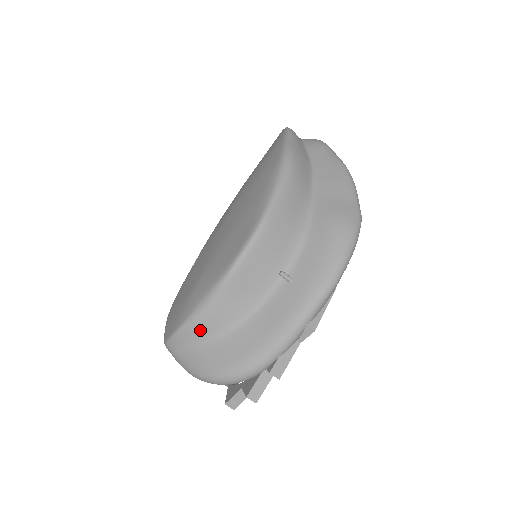
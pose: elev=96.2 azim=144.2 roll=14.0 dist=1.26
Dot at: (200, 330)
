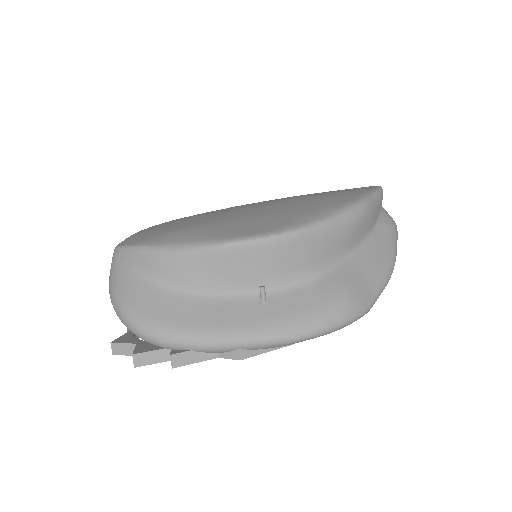
Dot at: (153, 265)
